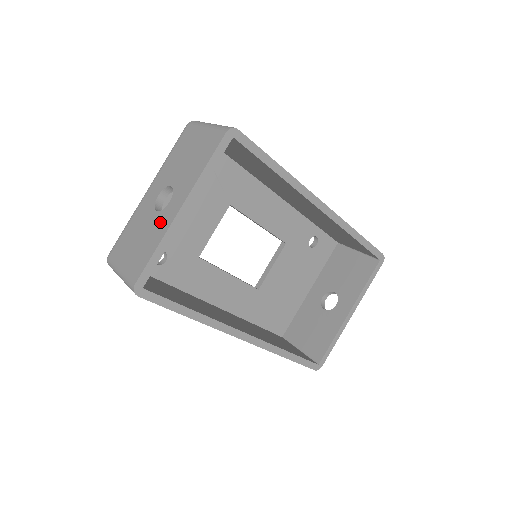
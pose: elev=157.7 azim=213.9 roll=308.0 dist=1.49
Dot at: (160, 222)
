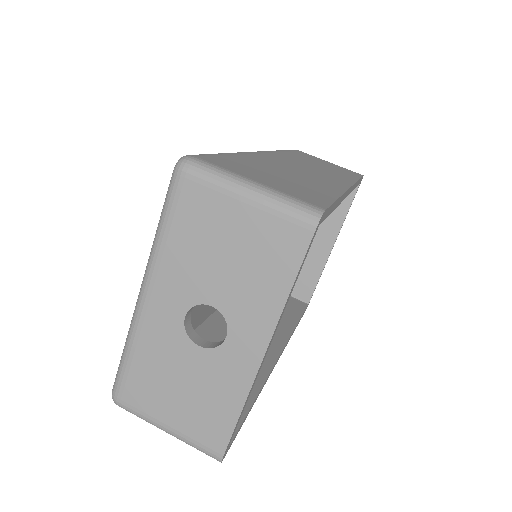
Dot at: (224, 370)
